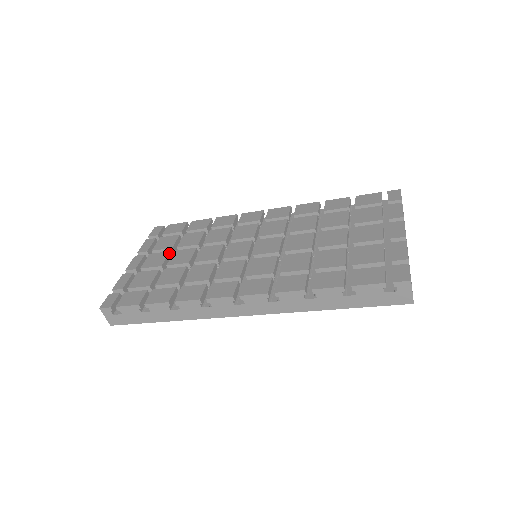
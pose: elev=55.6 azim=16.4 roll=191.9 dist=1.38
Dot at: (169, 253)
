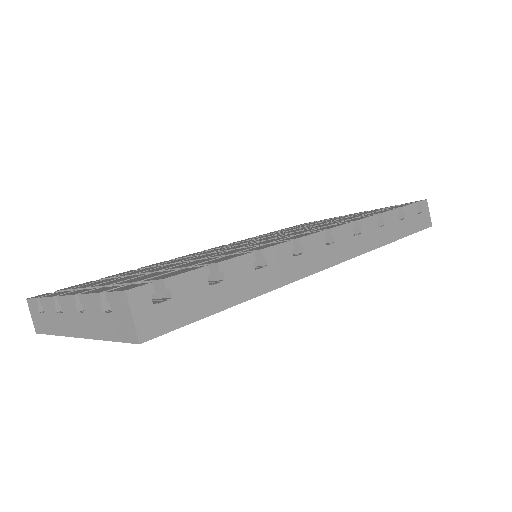
Dot at: (130, 276)
